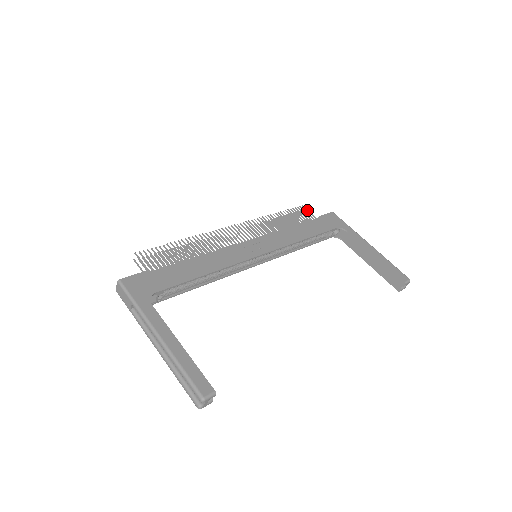
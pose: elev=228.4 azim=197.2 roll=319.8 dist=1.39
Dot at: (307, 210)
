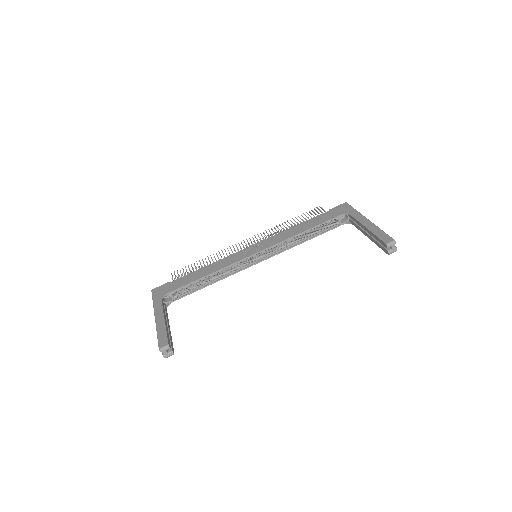
Dot at: (322, 208)
